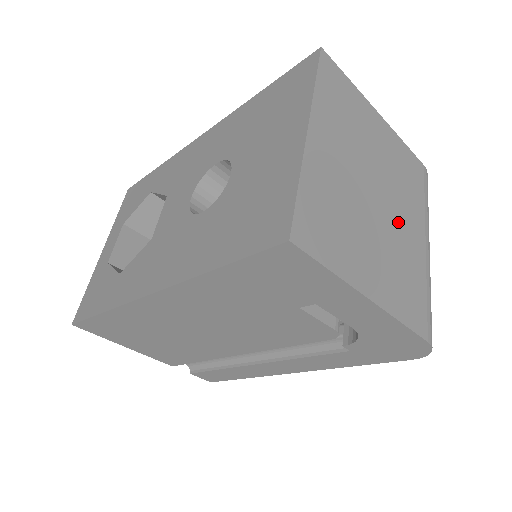
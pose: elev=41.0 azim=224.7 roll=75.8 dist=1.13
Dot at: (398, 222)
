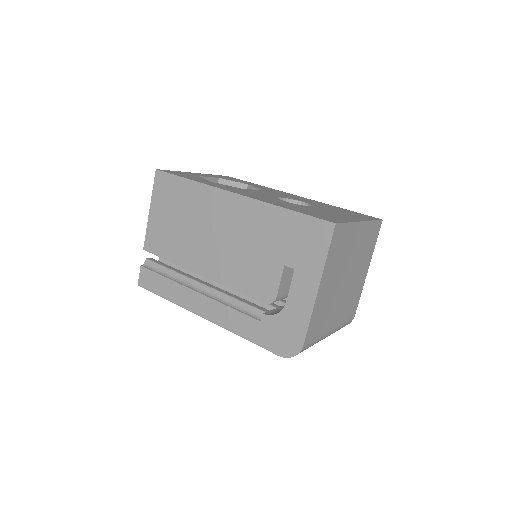
Dot at: (339, 300)
